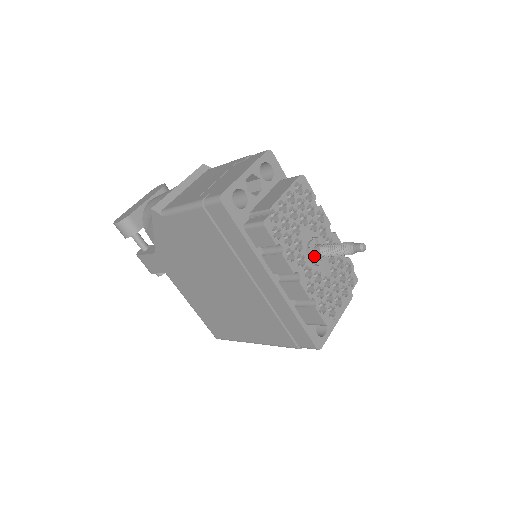
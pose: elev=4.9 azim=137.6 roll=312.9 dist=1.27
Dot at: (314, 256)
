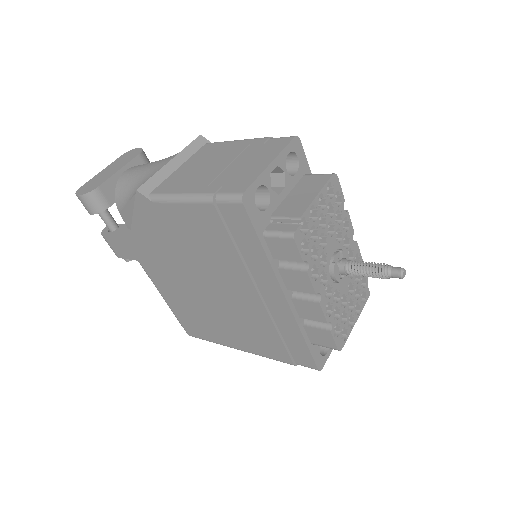
Dot at: (337, 273)
